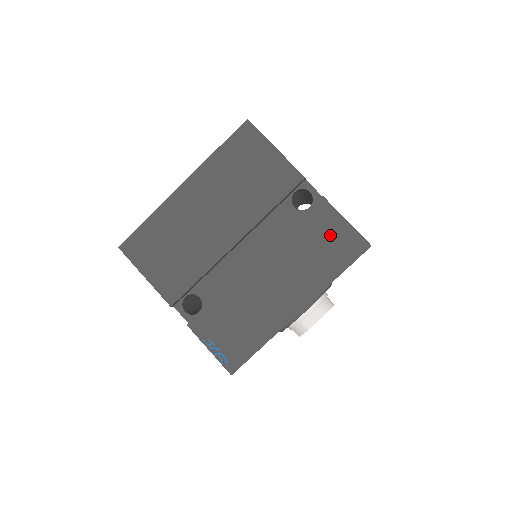
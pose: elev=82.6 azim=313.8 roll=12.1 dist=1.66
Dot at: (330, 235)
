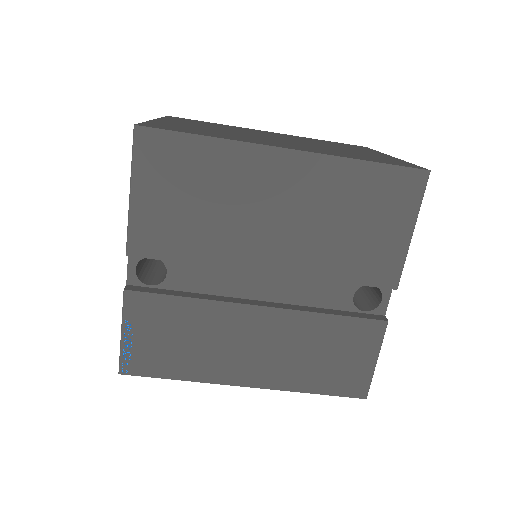
Dot at: (350, 357)
